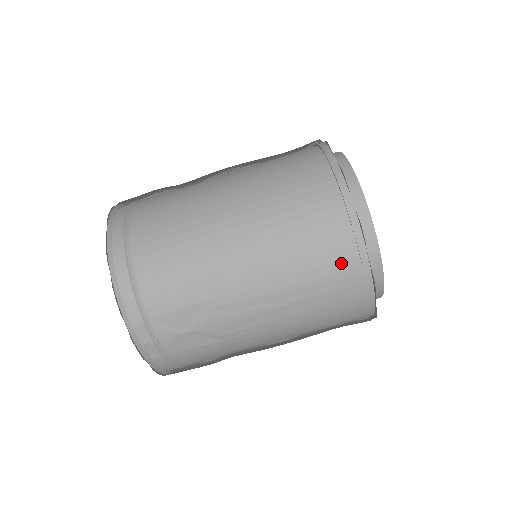
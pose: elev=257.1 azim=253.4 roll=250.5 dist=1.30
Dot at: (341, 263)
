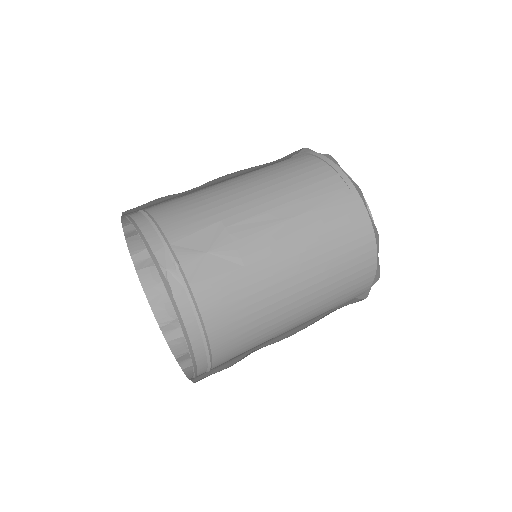
Dot at: (326, 180)
